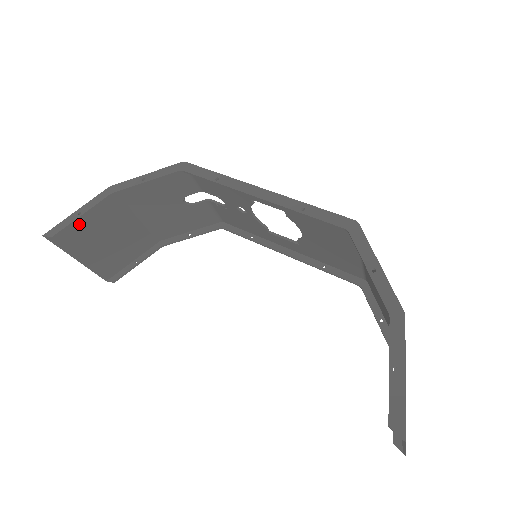
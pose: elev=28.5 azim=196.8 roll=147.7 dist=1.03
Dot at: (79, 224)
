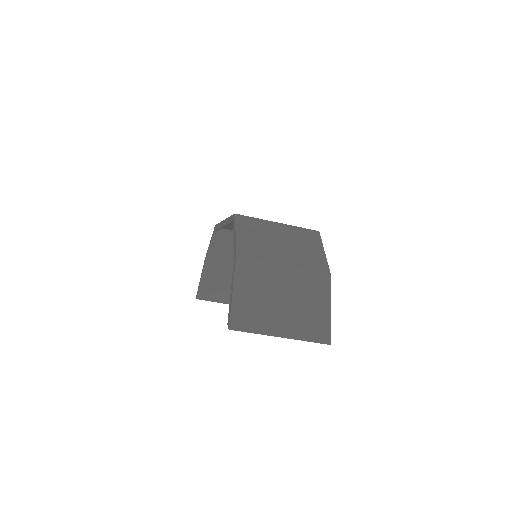
Dot at: (207, 285)
